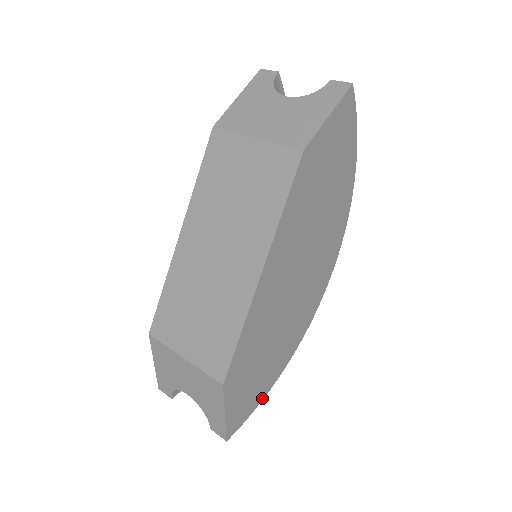
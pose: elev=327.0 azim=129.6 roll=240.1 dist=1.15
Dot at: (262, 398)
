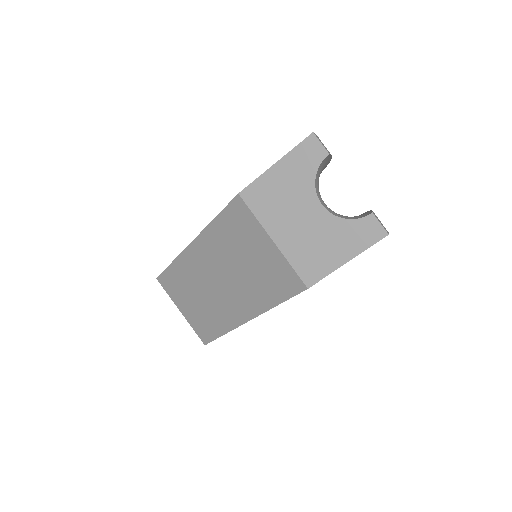
Dot at: occluded
